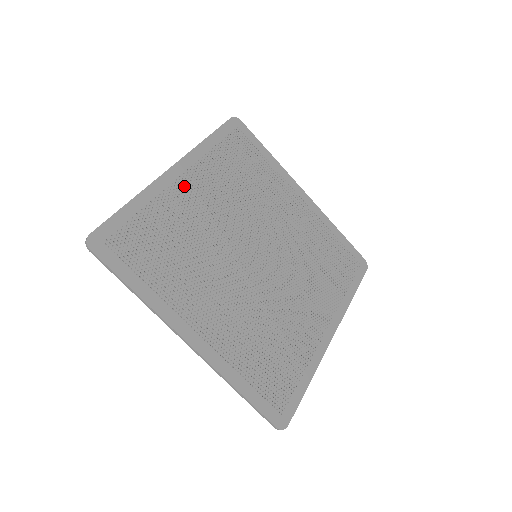
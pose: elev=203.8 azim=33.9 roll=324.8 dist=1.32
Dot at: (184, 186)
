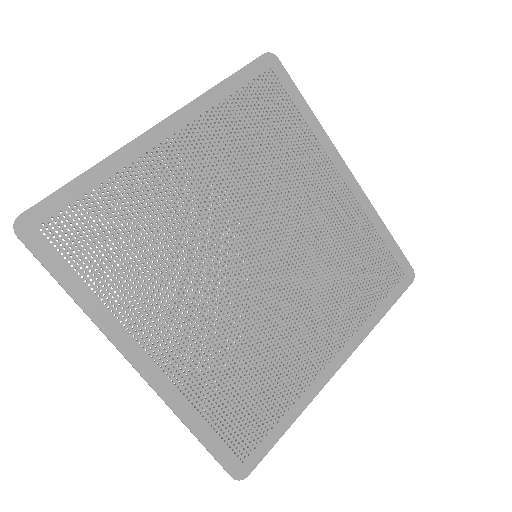
Dot at: (171, 153)
